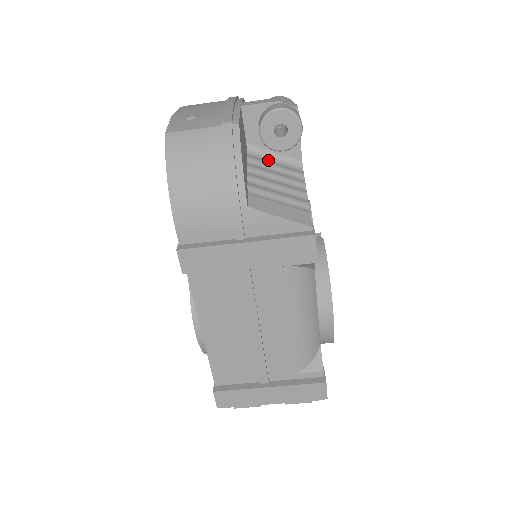
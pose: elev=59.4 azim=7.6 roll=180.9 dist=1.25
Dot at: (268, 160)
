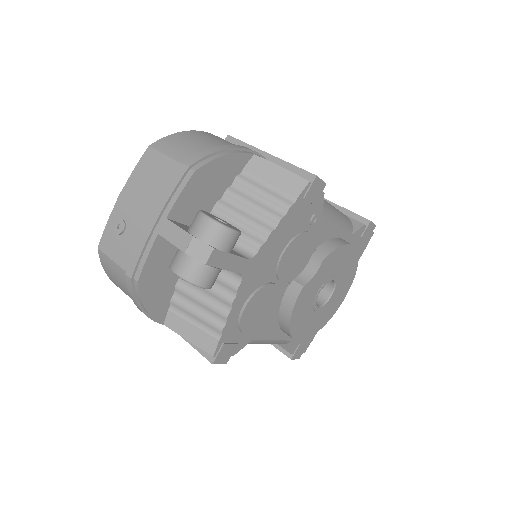
Dot at: occluded
